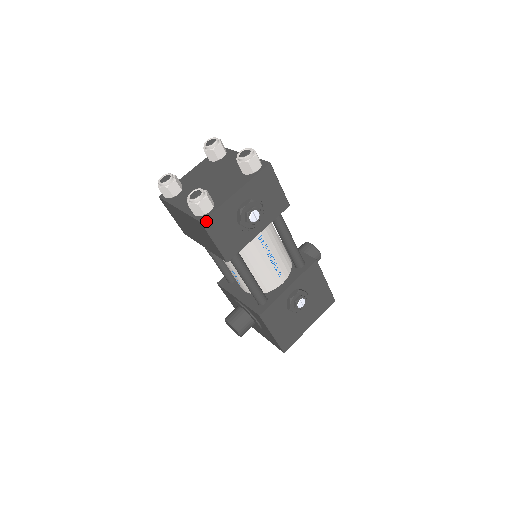
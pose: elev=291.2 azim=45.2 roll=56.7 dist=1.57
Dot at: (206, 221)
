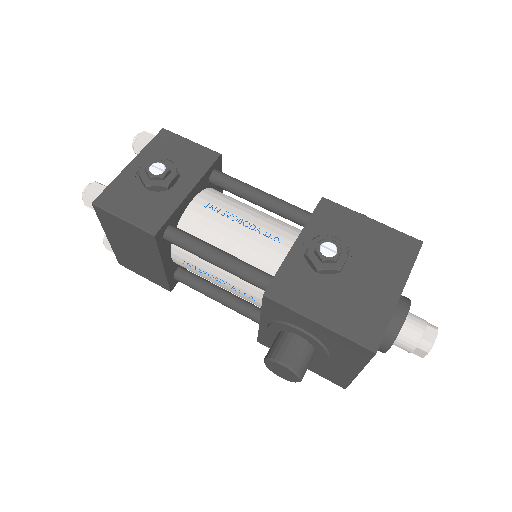
Dot at: (99, 200)
